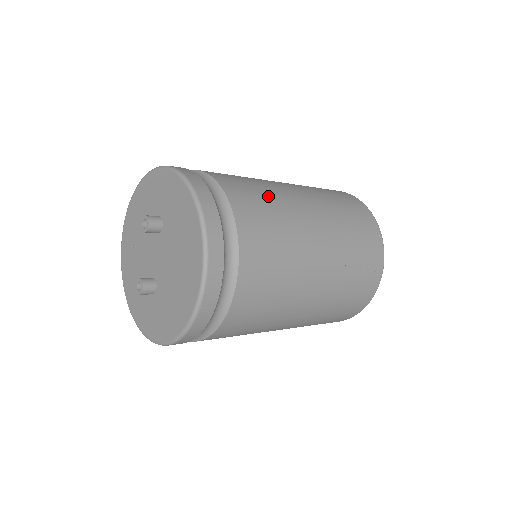
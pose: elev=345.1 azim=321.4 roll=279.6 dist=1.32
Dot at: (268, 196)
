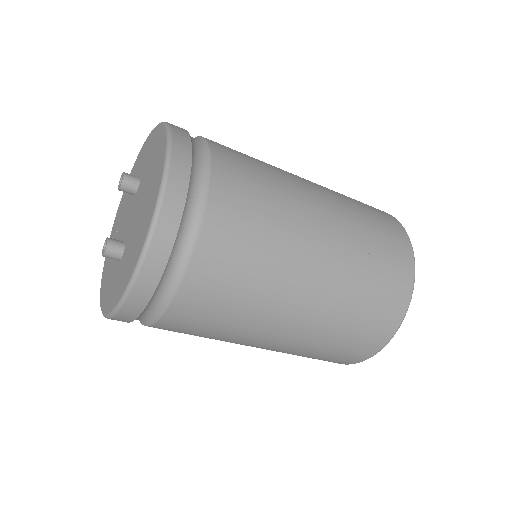
Dot at: (258, 160)
